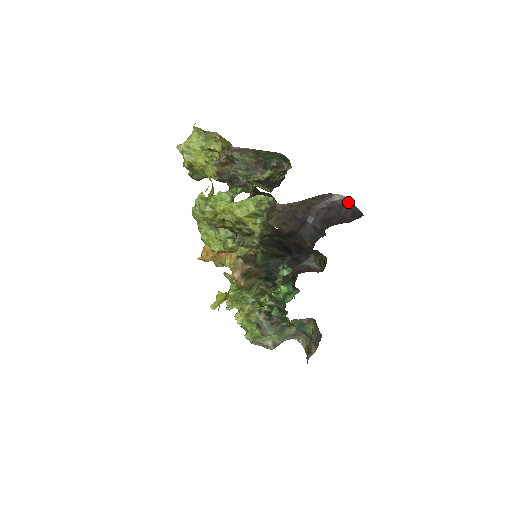
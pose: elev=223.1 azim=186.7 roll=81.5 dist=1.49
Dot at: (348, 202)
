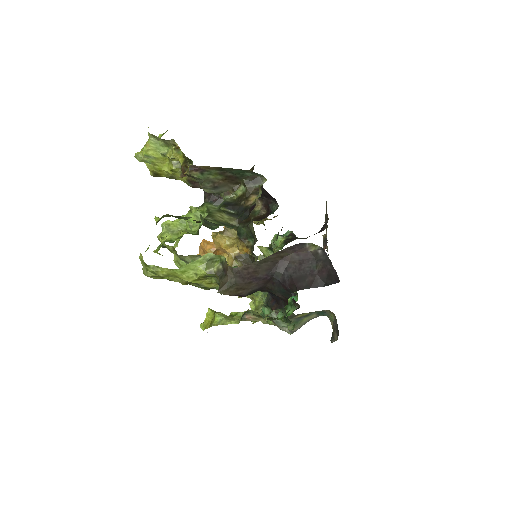
Dot at: (324, 256)
